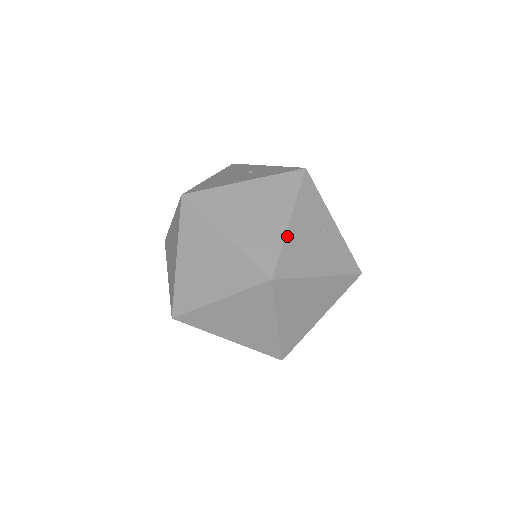
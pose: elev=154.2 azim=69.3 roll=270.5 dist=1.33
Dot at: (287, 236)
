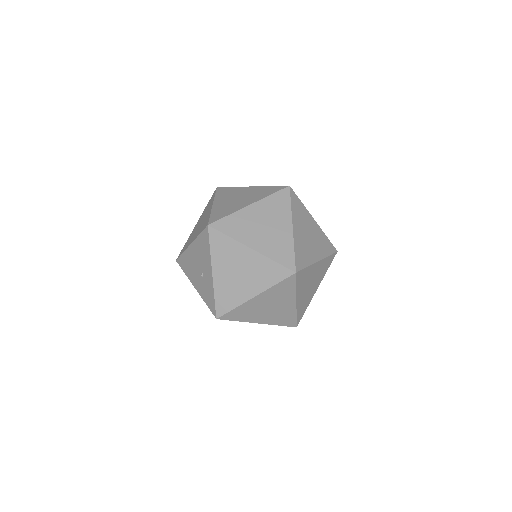
Dot at: occluded
